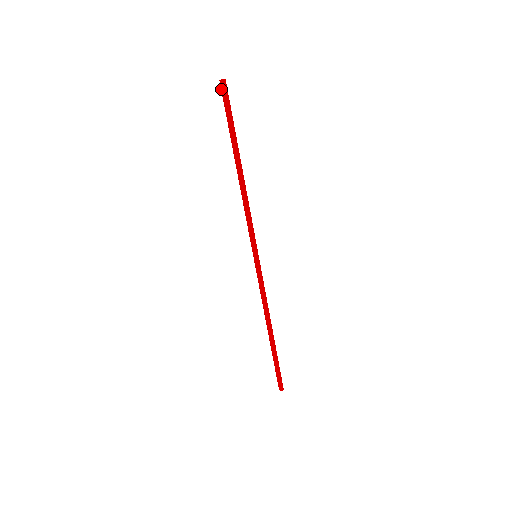
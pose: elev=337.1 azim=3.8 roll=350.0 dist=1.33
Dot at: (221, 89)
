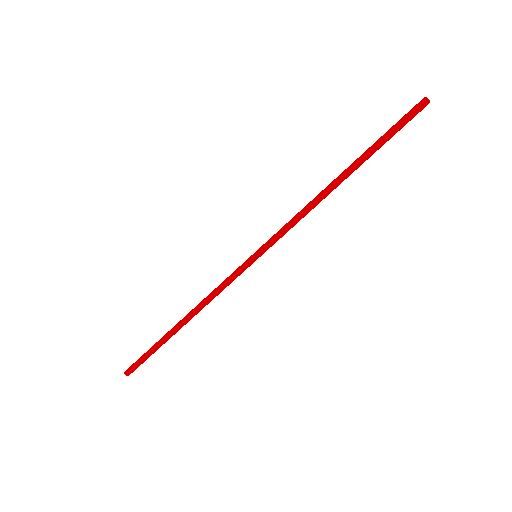
Dot at: (419, 106)
